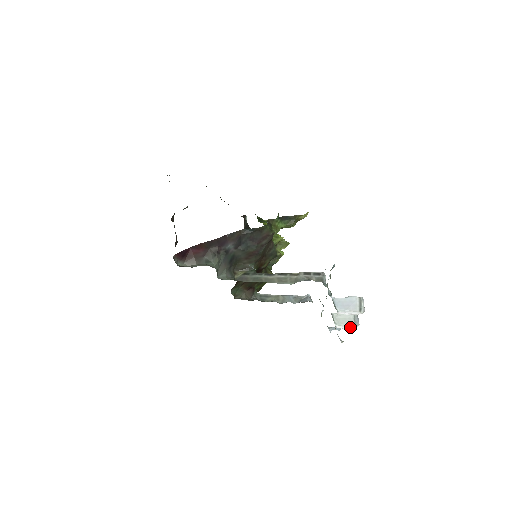
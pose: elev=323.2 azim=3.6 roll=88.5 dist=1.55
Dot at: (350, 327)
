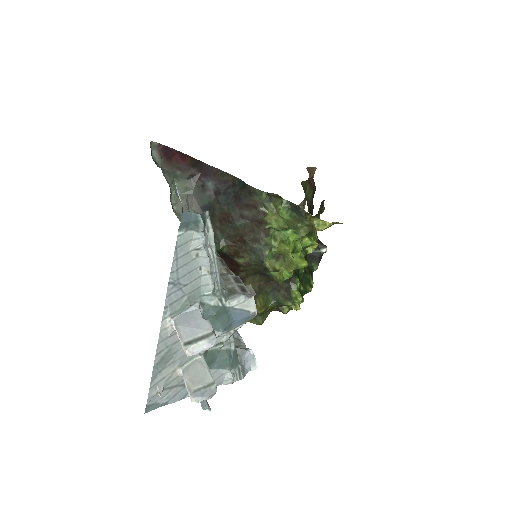
Dot at: (188, 389)
